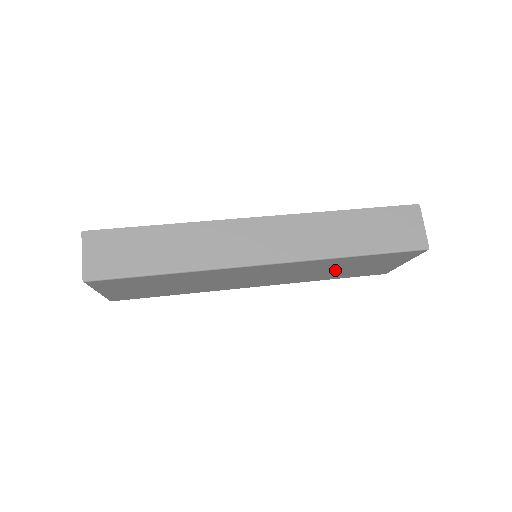
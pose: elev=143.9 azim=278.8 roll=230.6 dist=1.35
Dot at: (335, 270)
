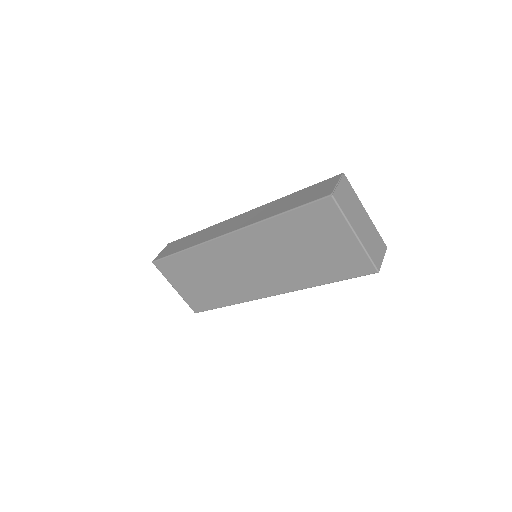
Dot at: (300, 254)
